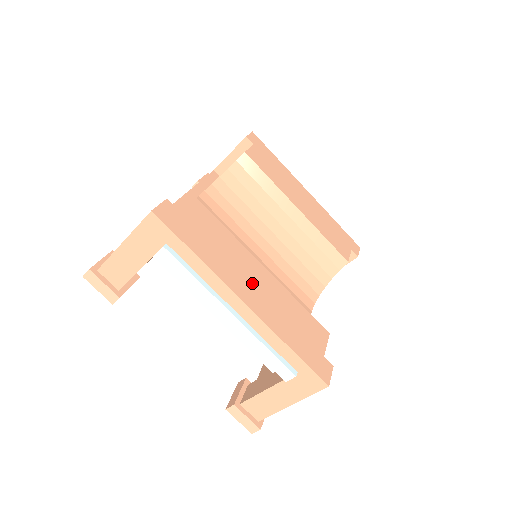
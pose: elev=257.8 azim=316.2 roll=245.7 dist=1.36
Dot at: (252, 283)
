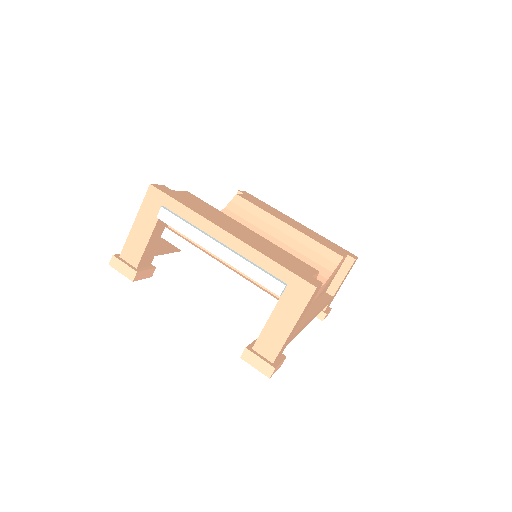
Dot at: (237, 230)
